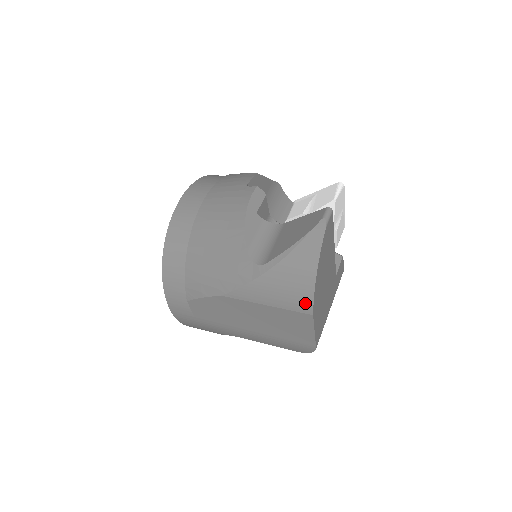
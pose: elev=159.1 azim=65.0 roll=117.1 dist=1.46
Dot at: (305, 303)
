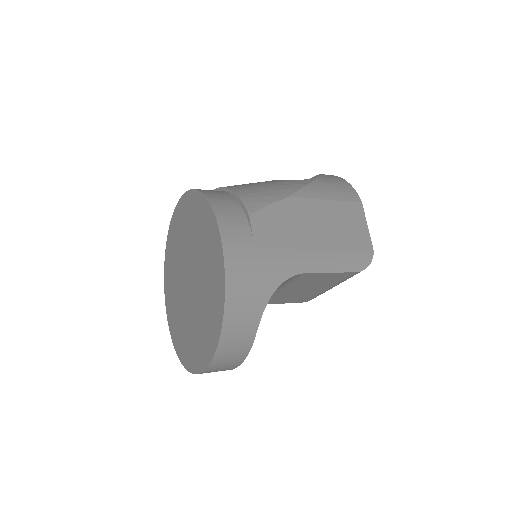
Dot at: (352, 194)
